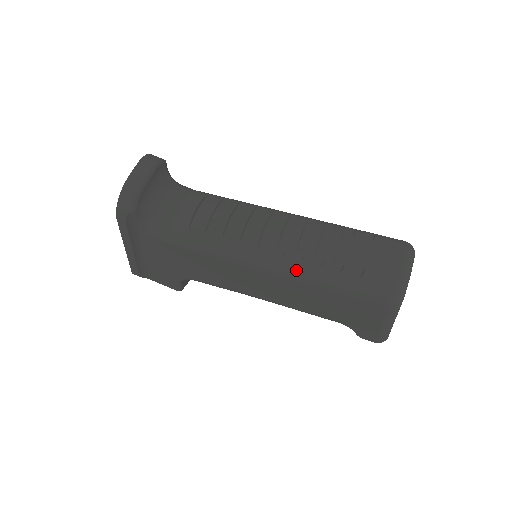
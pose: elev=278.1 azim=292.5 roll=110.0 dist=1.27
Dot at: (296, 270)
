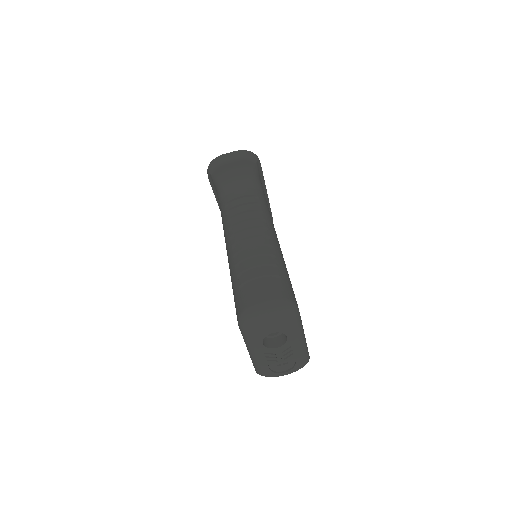
Dot at: (230, 263)
